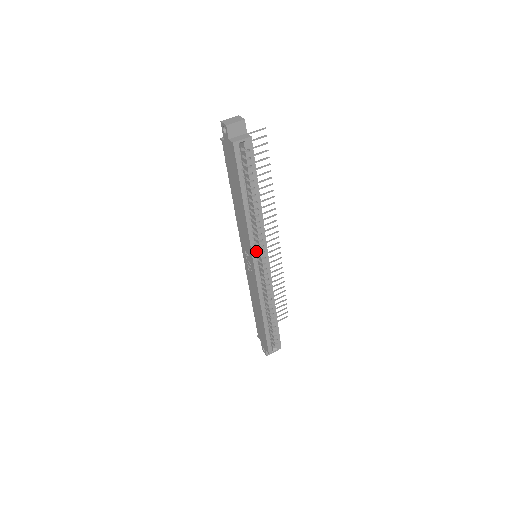
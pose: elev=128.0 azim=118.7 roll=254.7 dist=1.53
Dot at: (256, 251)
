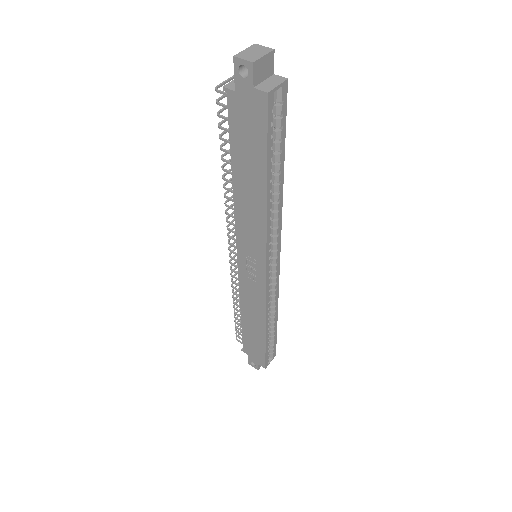
Dot at: (270, 252)
